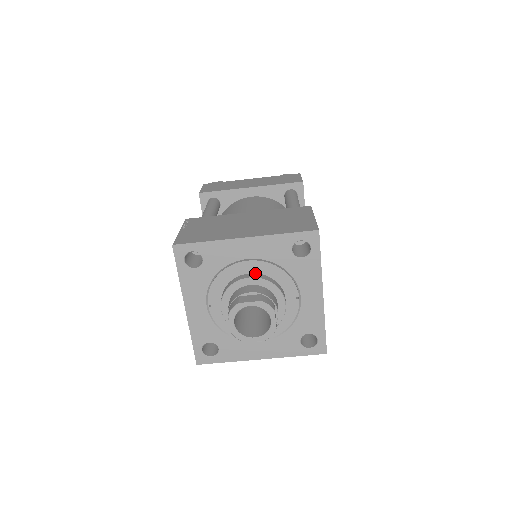
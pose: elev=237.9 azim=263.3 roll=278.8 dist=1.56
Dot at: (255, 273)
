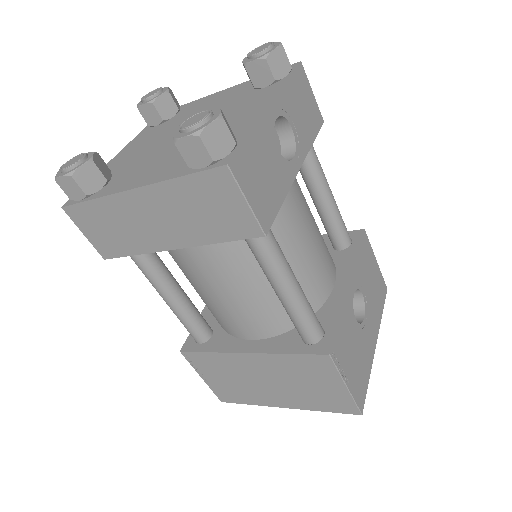
Dot at: occluded
